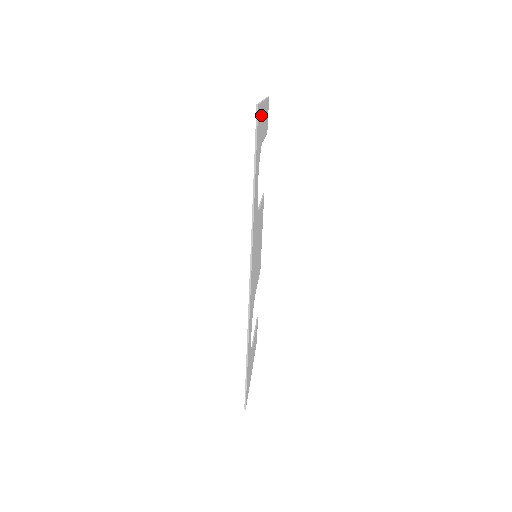
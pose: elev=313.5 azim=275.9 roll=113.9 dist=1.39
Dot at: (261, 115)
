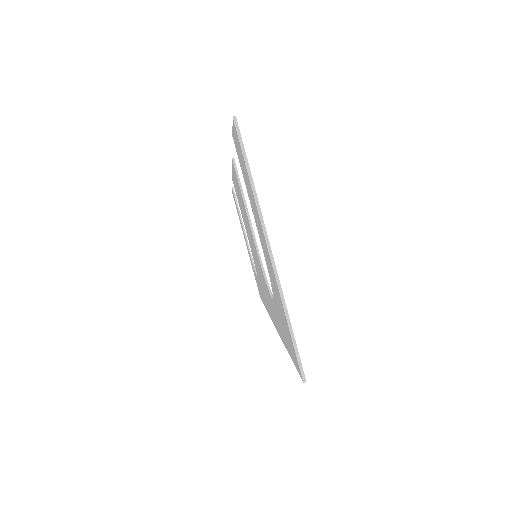
Dot at: occluded
